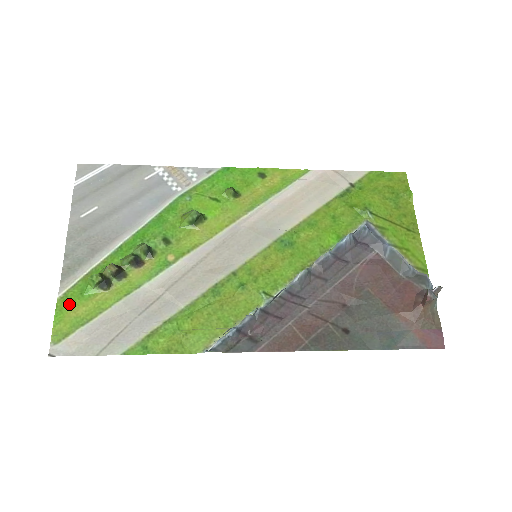
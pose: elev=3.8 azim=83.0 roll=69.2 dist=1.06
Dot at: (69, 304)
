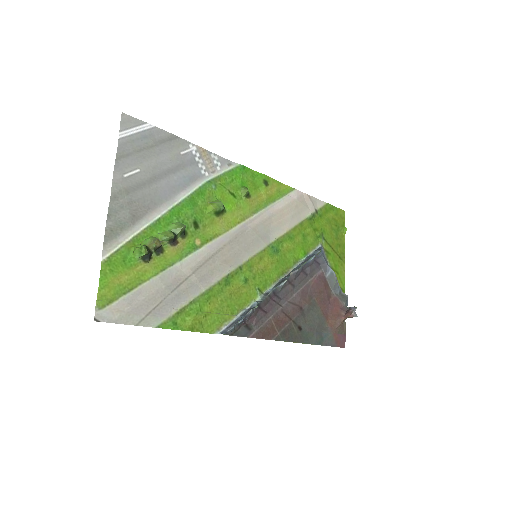
Dot at: (113, 270)
